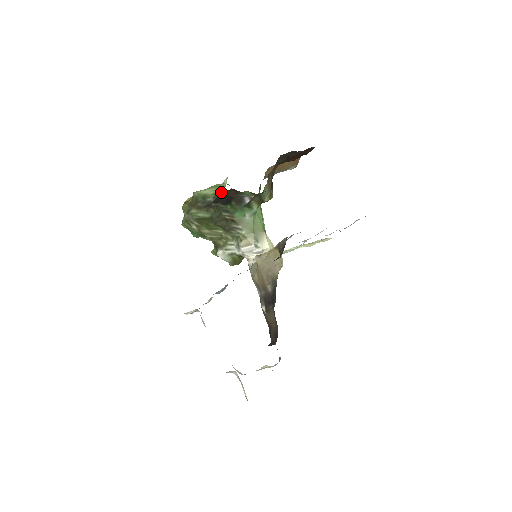
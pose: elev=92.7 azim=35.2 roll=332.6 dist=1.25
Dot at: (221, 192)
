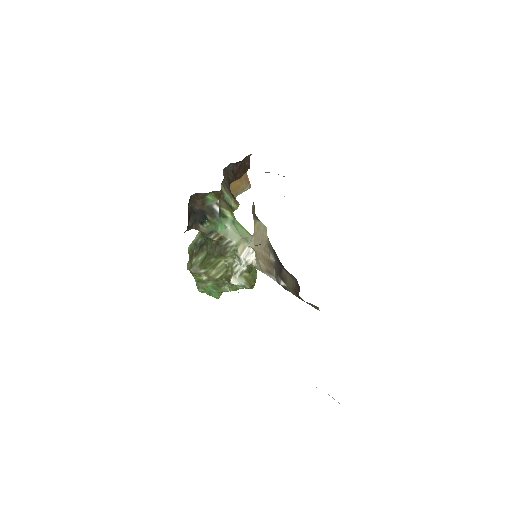
Dot at: occluded
